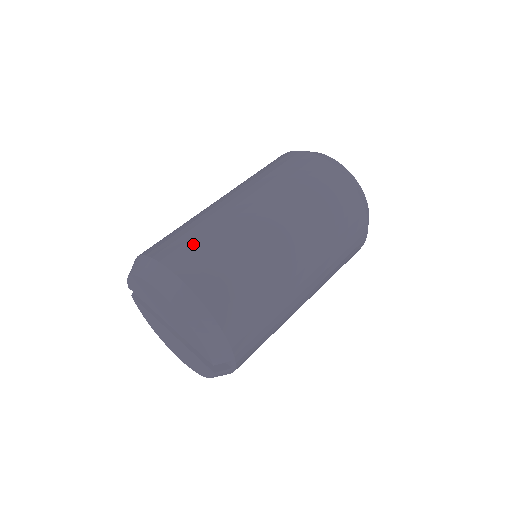
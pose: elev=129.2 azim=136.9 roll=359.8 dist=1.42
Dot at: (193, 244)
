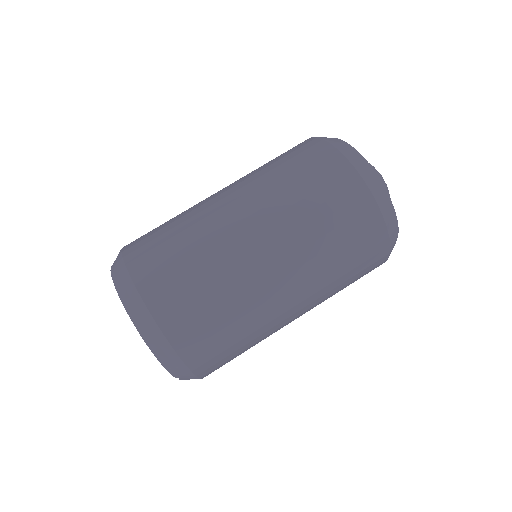
Dot at: (168, 260)
